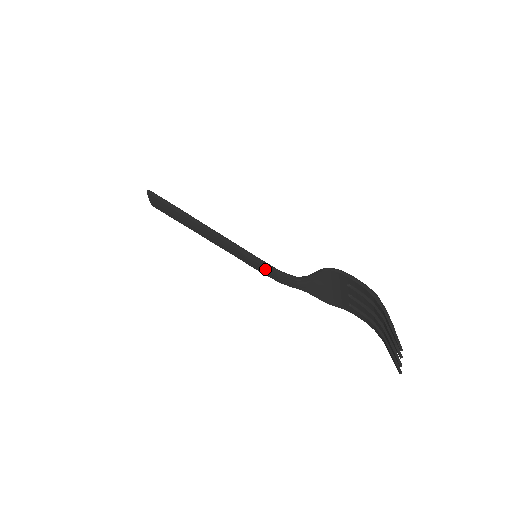
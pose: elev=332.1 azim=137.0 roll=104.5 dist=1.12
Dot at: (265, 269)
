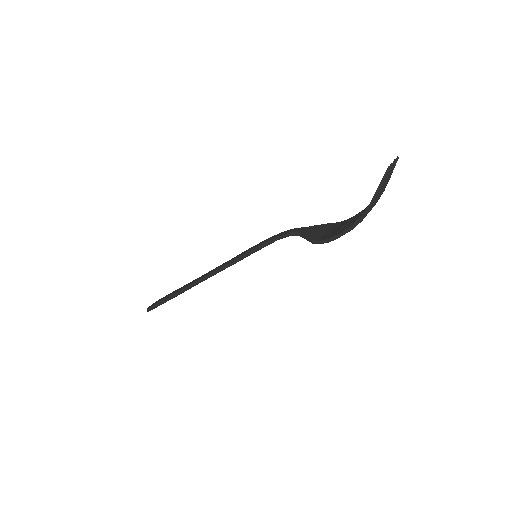
Dot at: (269, 238)
